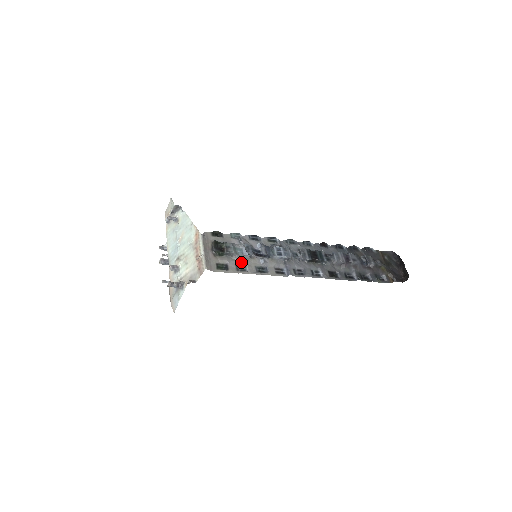
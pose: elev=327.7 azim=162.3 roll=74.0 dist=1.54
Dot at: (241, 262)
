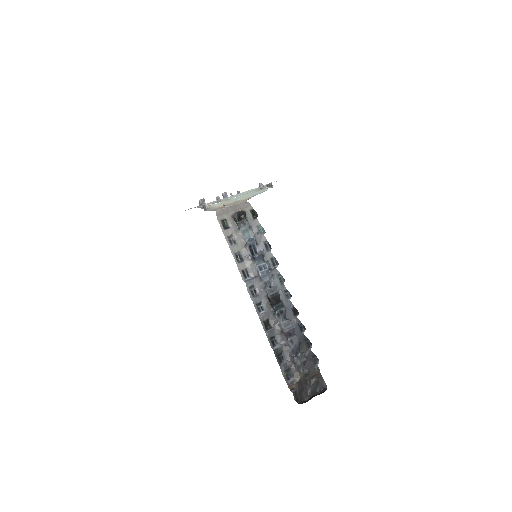
Dot at: (237, 238)
